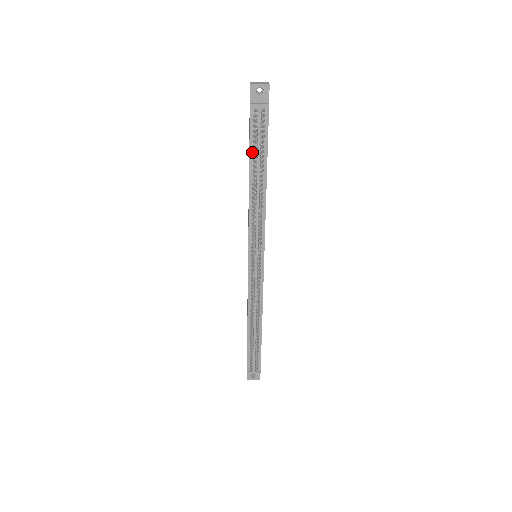
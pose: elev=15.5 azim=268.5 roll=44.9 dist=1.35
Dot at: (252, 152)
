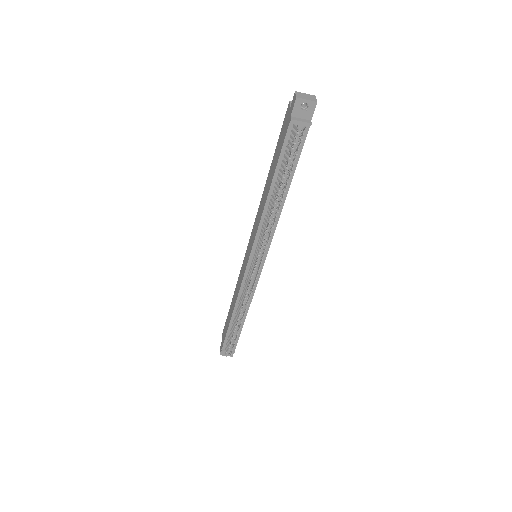
Dot at: (280, 165)
